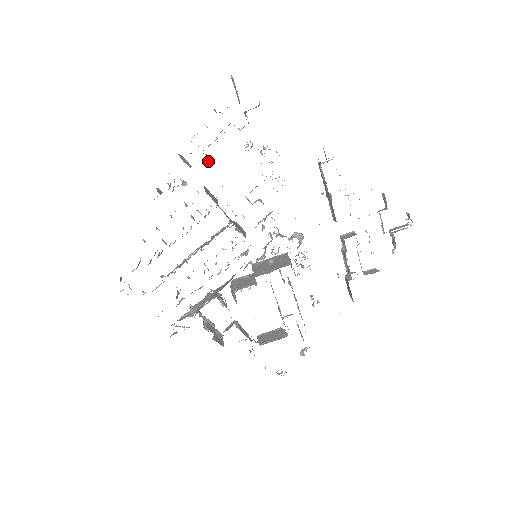
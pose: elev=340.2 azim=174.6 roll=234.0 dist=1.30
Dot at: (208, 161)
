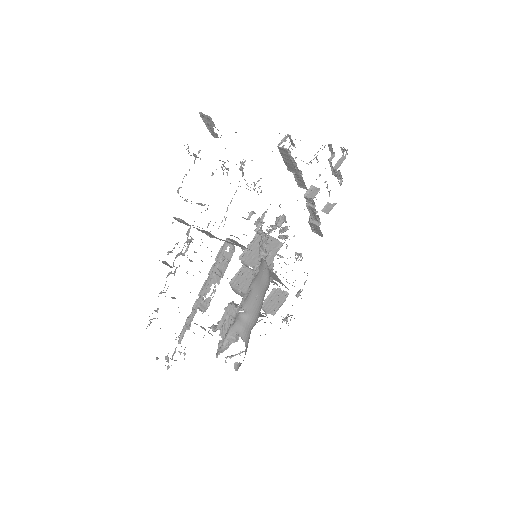
Dot at: occluded
